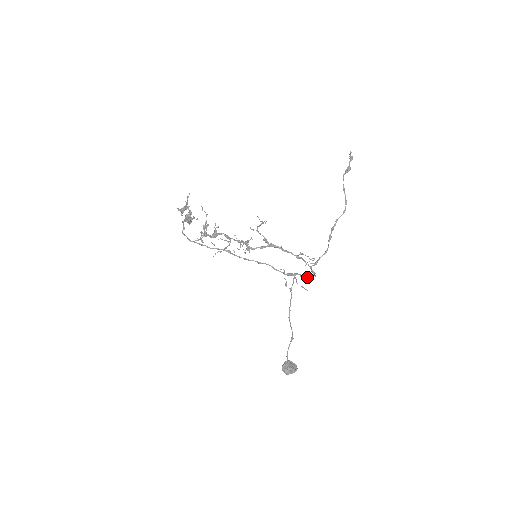
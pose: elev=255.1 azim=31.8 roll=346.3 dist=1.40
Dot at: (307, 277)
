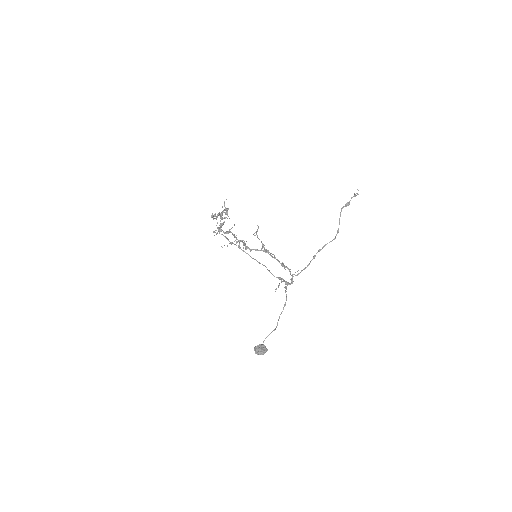
Dot at: (286, 283)
